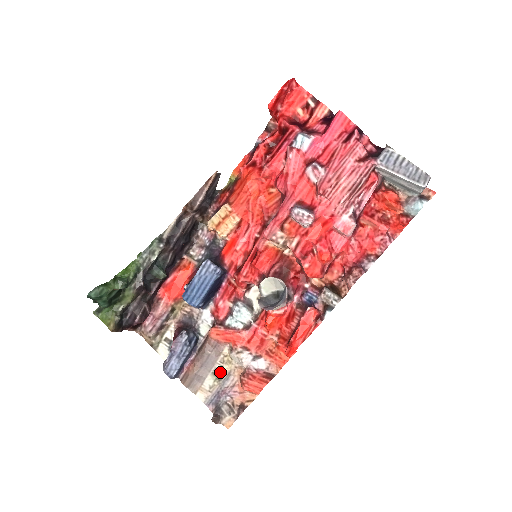
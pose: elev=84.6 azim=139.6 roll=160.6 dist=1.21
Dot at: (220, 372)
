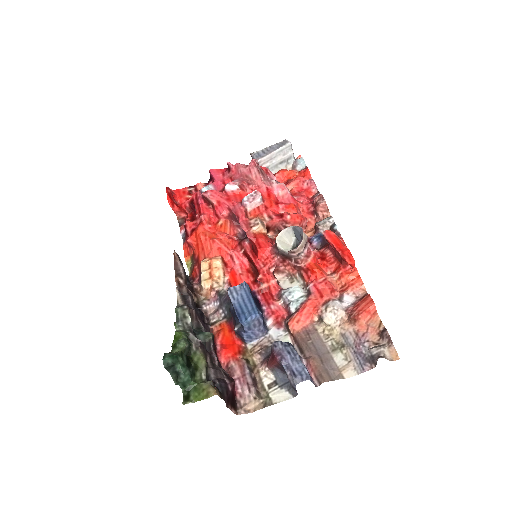
Dot at: (336, 344)
